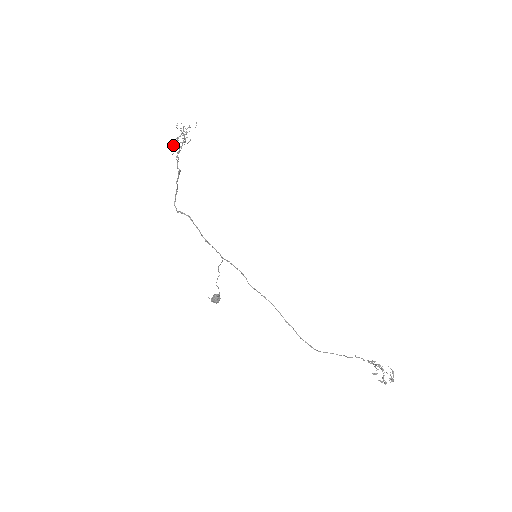
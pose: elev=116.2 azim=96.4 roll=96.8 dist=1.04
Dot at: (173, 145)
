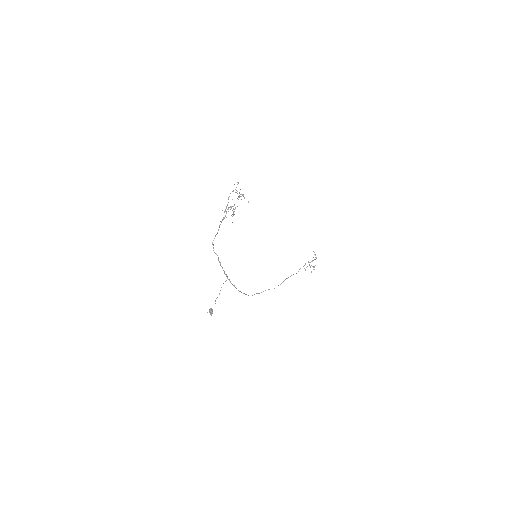
Dot at: occluded
